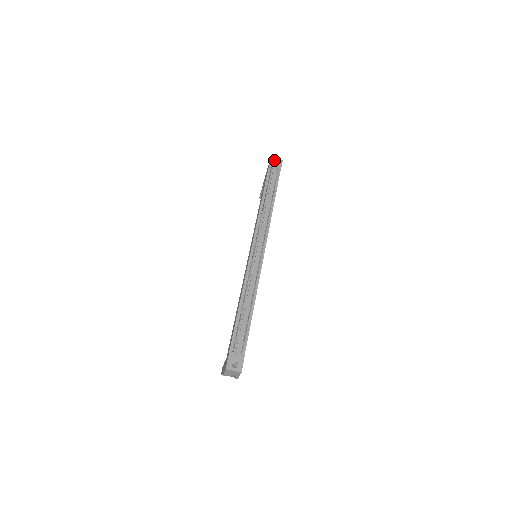
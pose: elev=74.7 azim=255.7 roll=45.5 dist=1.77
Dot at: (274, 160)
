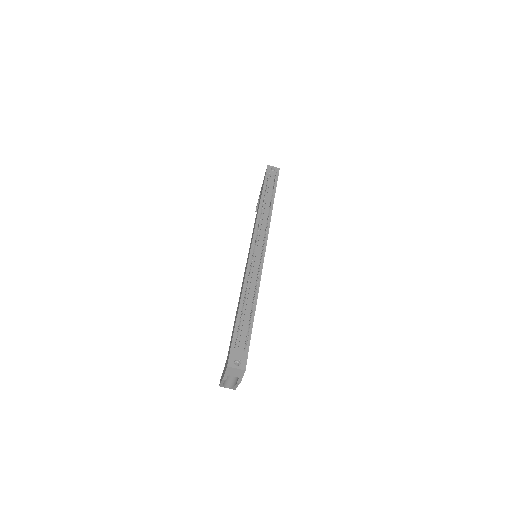
Dot at: (271, 167)
